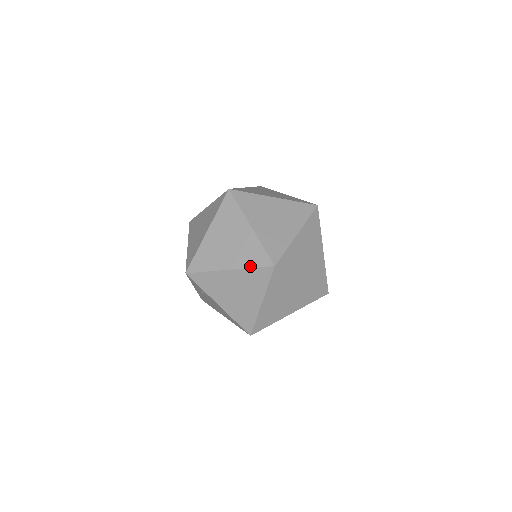
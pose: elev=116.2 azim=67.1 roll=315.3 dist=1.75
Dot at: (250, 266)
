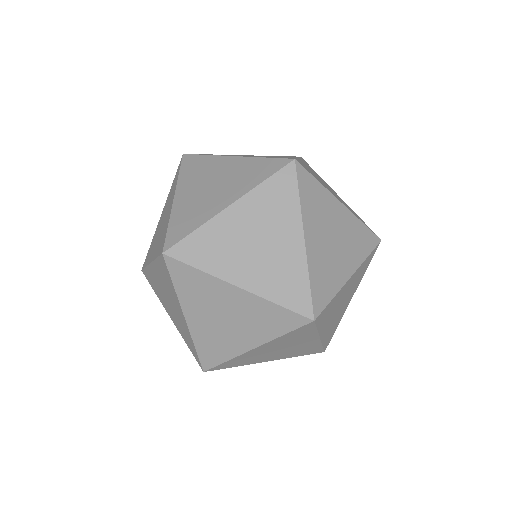
Dot at: (156, 256)
